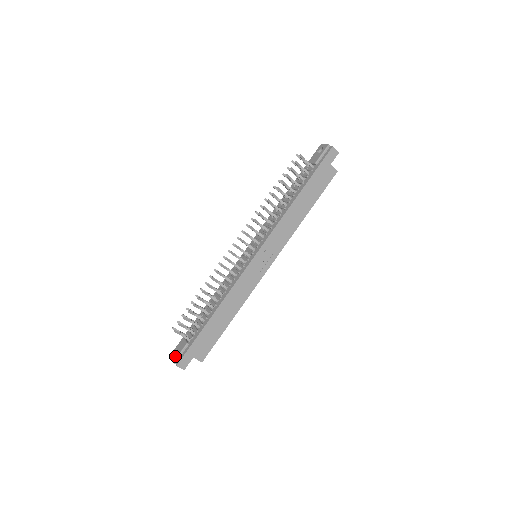
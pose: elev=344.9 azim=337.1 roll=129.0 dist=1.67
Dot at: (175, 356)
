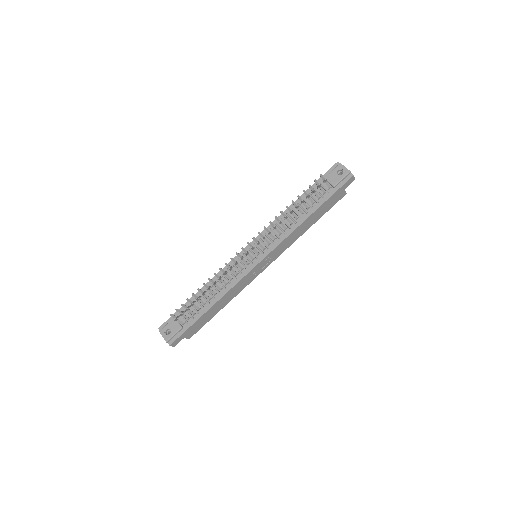
Dot at: (168, 336)
